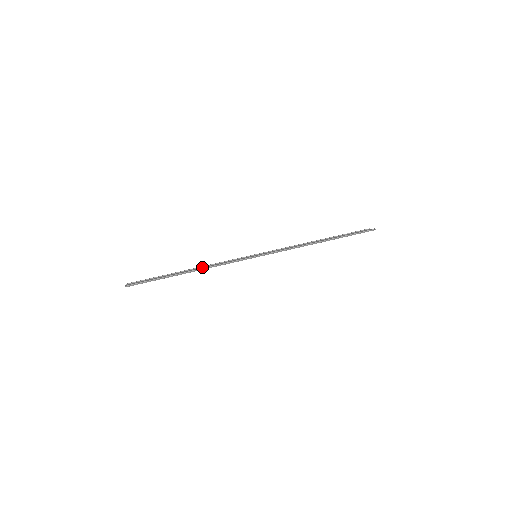
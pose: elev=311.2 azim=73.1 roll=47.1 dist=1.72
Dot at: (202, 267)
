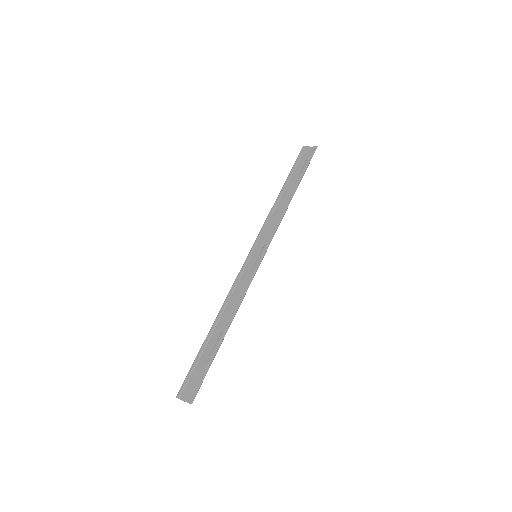
Dot at: (224, 311)
